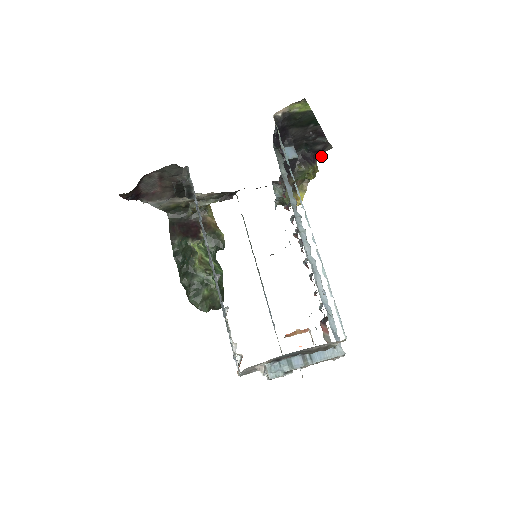
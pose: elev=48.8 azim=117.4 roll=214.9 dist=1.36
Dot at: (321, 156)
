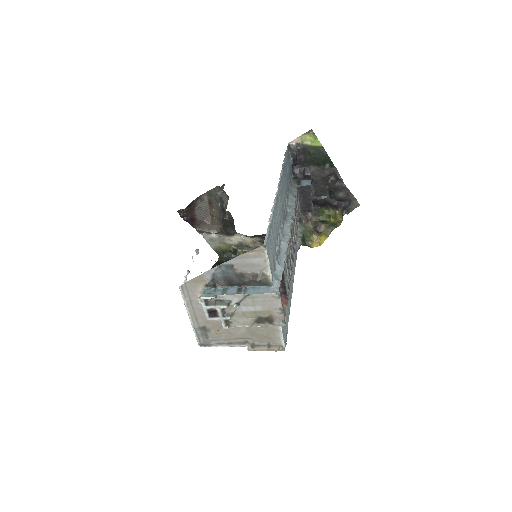
Dot at: (349, 212)
